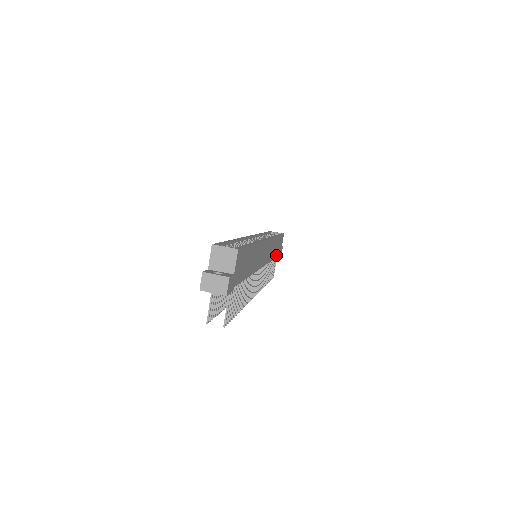
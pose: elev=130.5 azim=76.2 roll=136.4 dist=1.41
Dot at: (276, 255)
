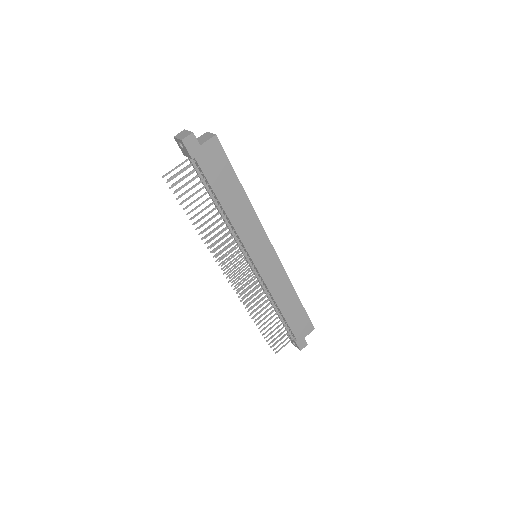
Dot at: (288, 319)
